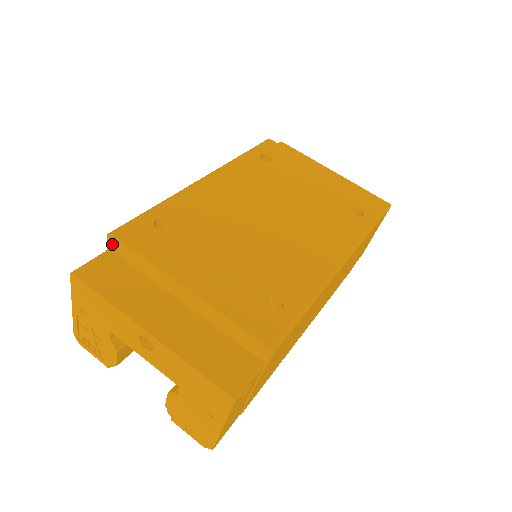
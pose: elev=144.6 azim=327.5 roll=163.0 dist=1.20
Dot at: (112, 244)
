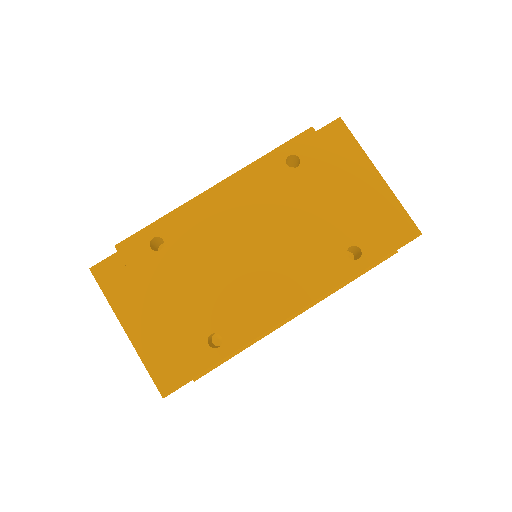
Dot at: occluded
